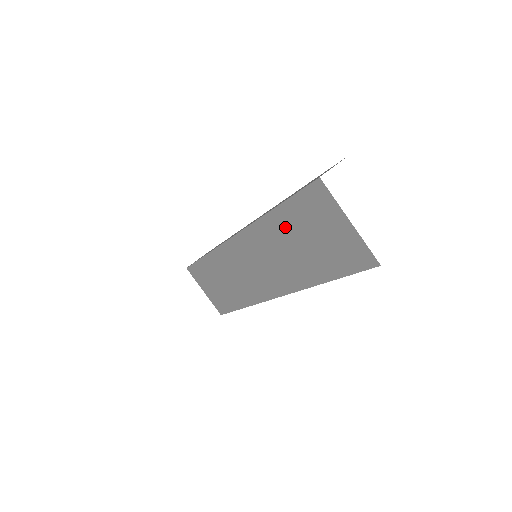
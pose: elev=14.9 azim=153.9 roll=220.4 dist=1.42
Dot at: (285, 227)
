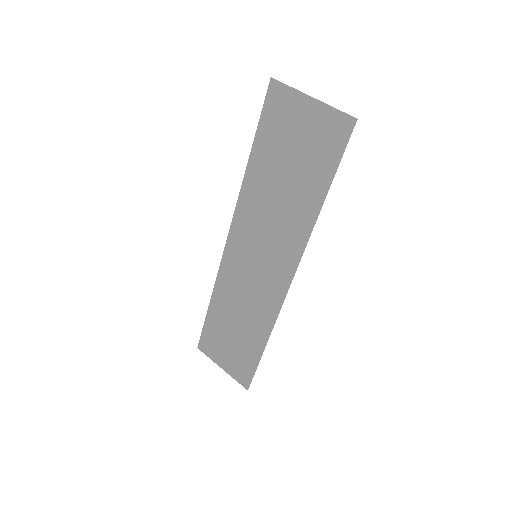
Dot at: (265, 171)
